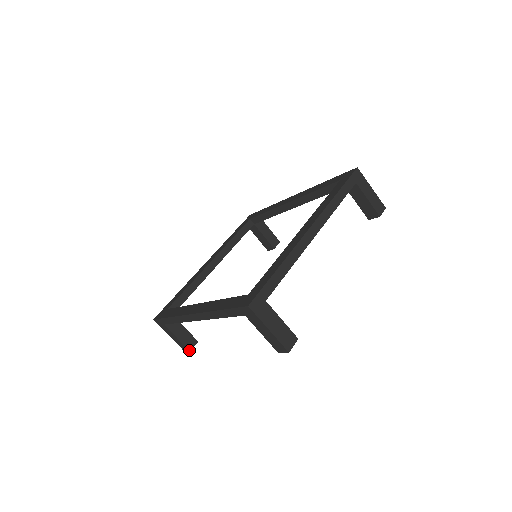
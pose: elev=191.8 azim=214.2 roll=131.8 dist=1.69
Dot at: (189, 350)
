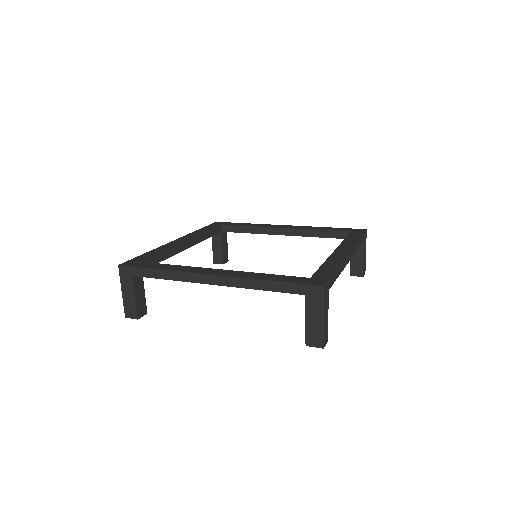
Dot at: (138, 317)
